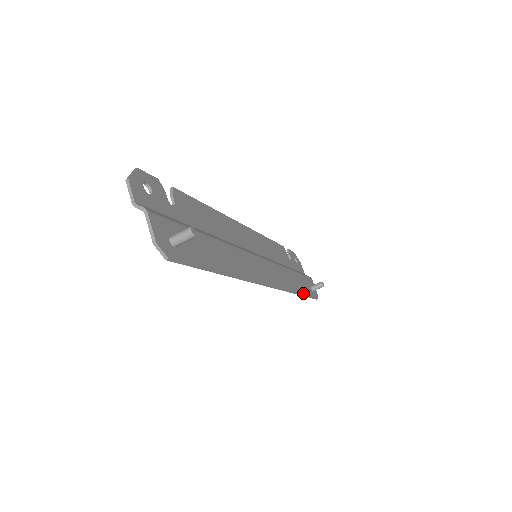
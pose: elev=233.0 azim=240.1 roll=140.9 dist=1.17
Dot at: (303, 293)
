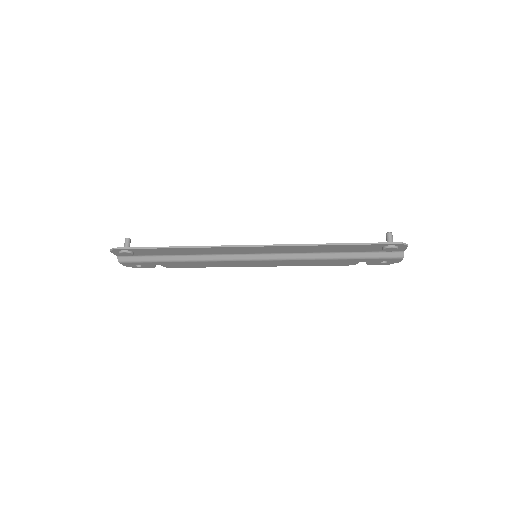
Dot at: (346, 244)
